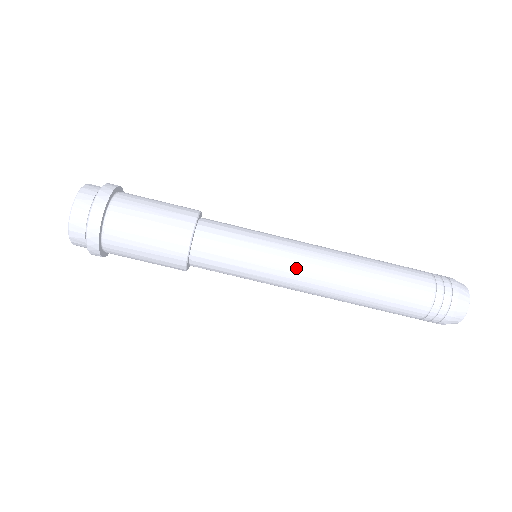
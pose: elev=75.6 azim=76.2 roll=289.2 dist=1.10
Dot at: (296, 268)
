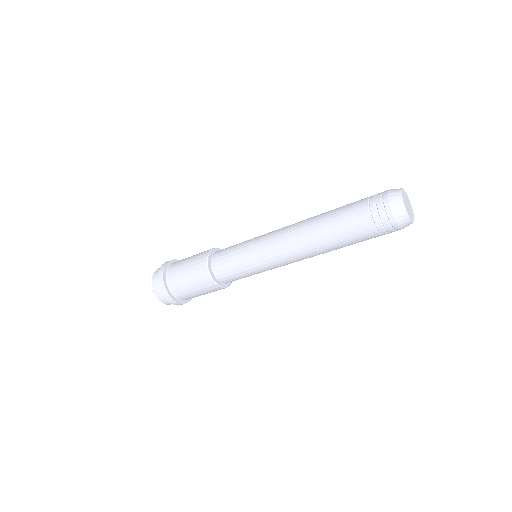
Dot at: (270, 249)
